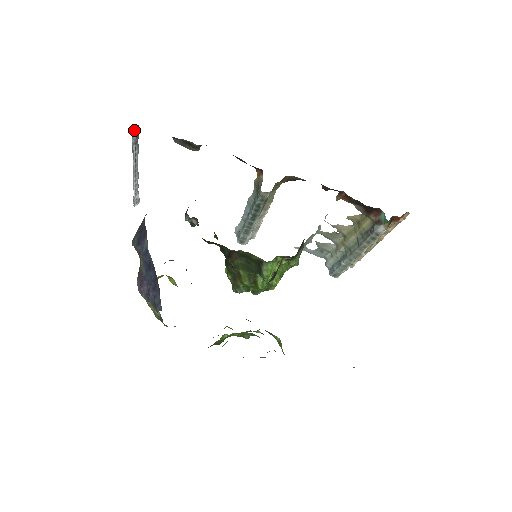
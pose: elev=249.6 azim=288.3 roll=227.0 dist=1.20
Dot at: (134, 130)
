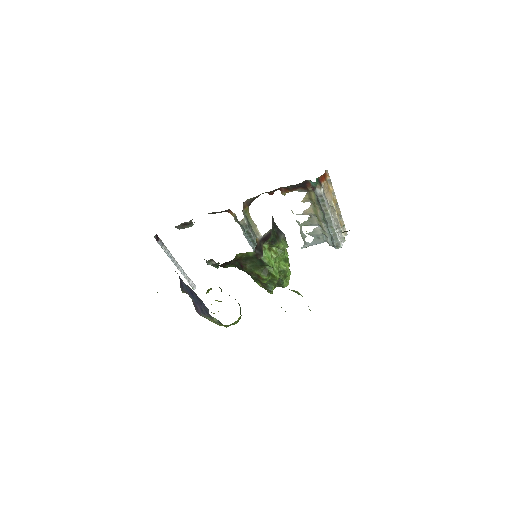
Dot at: (155, 238)
